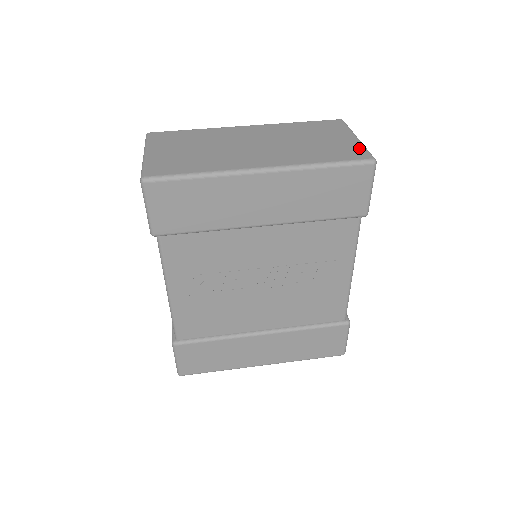
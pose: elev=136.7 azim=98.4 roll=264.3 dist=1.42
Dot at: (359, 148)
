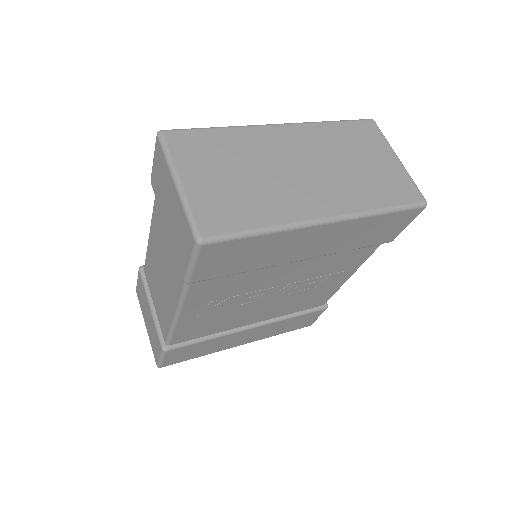
Dot at: (408, 181)
